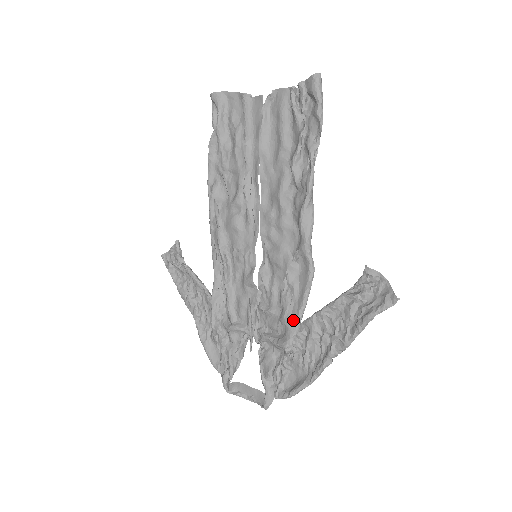
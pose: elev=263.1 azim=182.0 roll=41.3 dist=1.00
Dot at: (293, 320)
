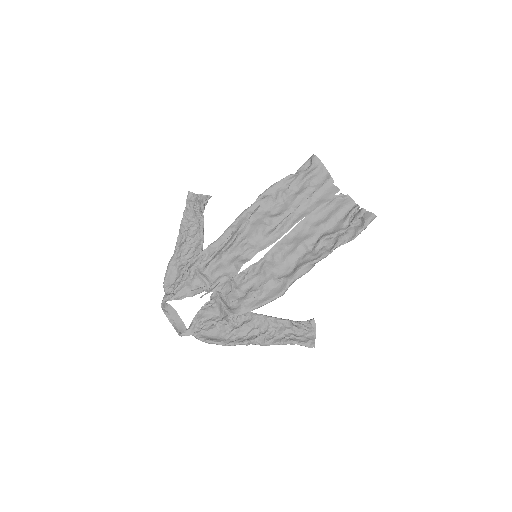
Dot at: (248, 307)
